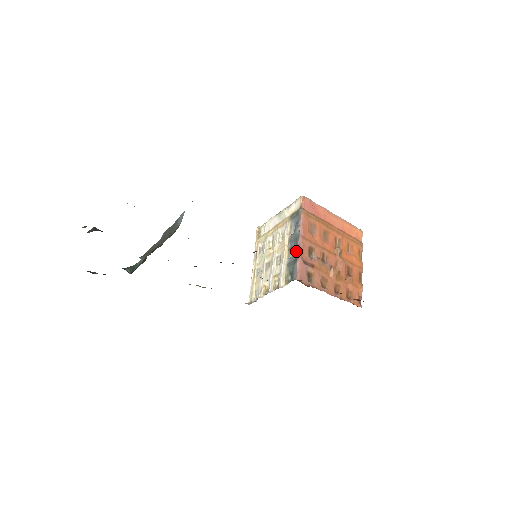
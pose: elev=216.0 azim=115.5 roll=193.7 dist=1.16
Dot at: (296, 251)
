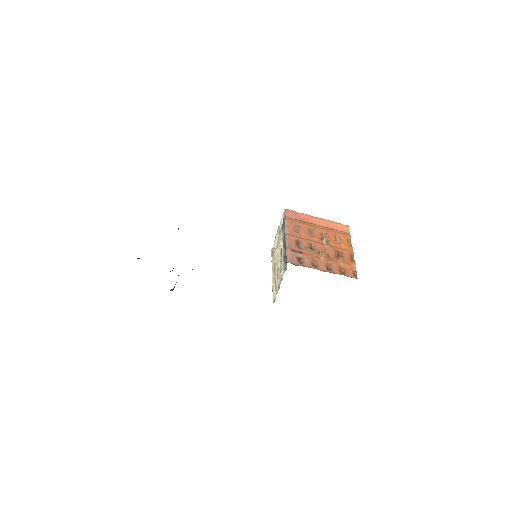
Dot at: (285, 245)
